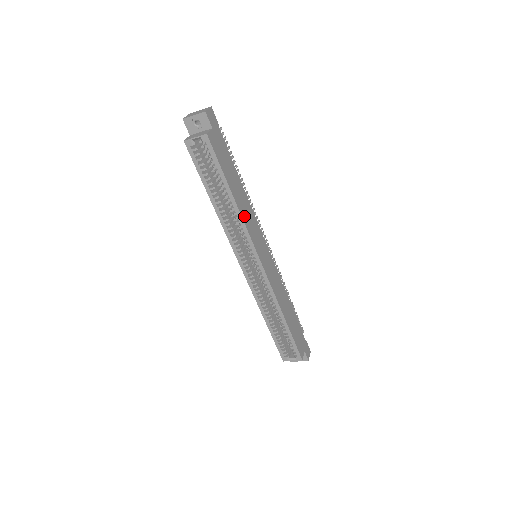
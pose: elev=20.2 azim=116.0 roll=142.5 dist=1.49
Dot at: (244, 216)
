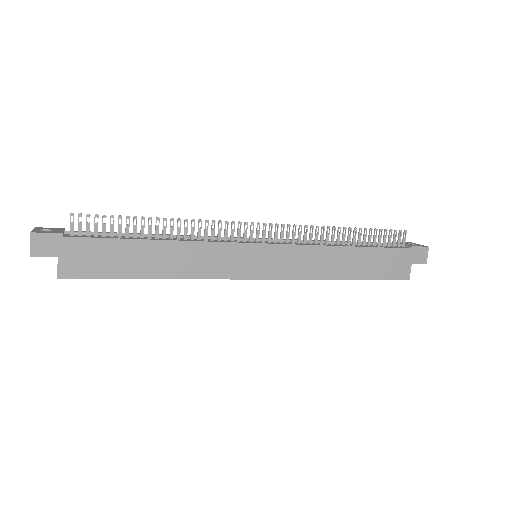
Dot at: (190, 272)
